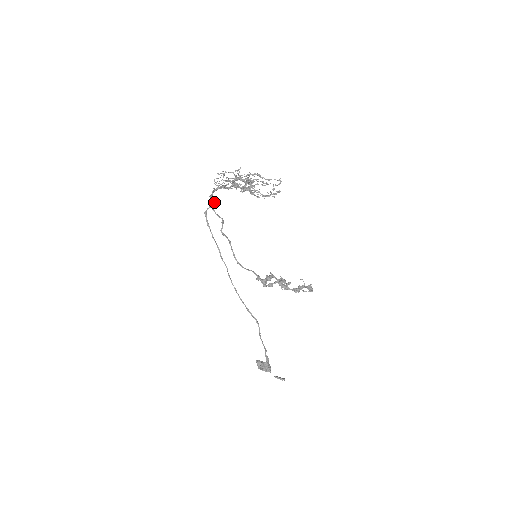
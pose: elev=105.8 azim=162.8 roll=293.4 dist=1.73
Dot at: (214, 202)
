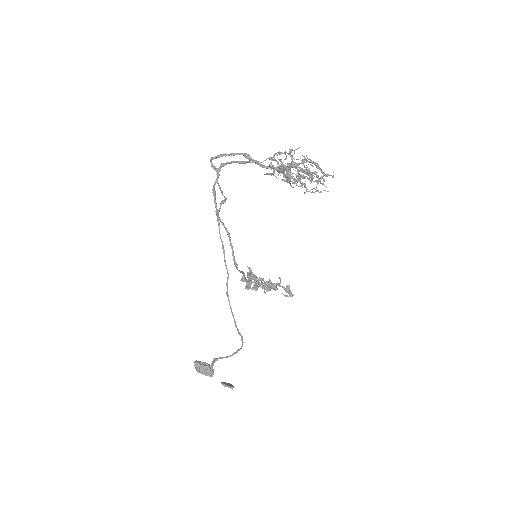
Dot at: occluded
